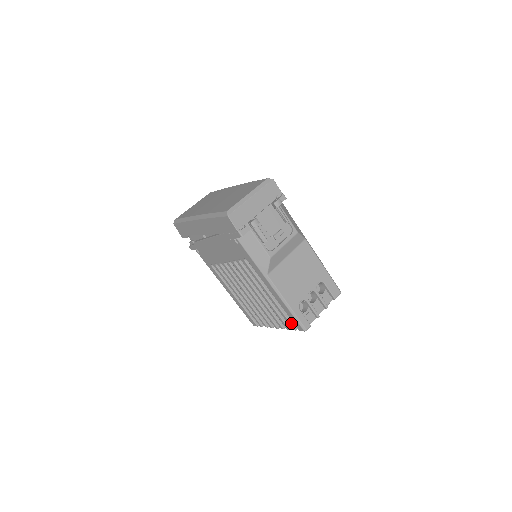
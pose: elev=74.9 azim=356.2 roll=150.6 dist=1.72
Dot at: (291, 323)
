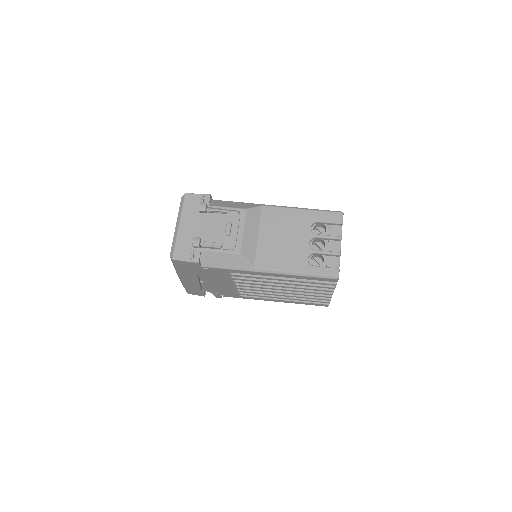
Dot at: (325, 282)
